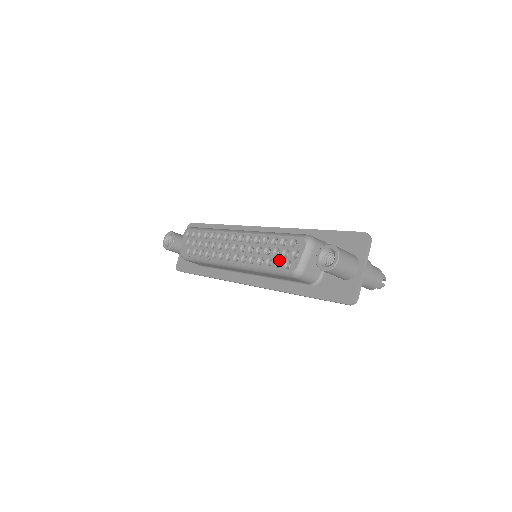
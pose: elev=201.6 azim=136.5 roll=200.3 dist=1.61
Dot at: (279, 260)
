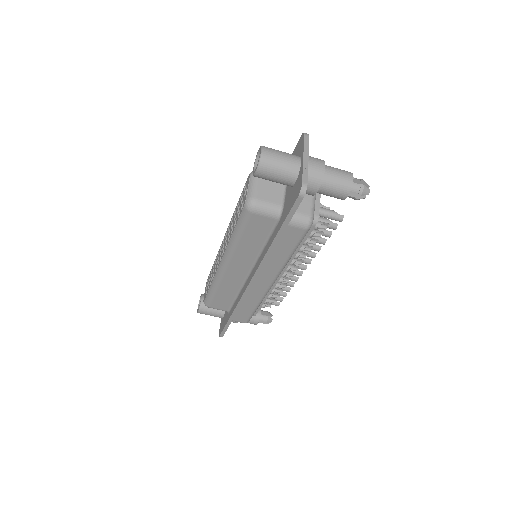
Dot at: occluded
